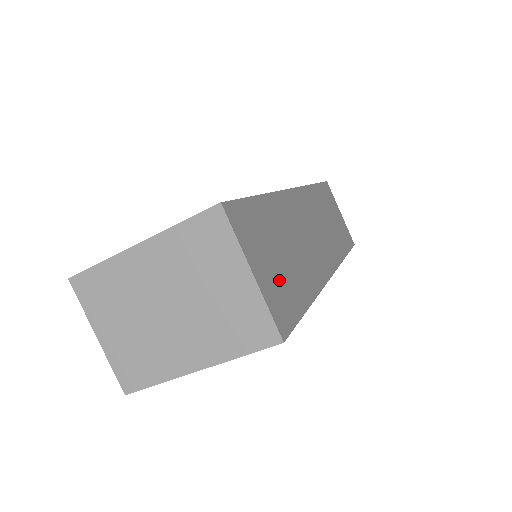
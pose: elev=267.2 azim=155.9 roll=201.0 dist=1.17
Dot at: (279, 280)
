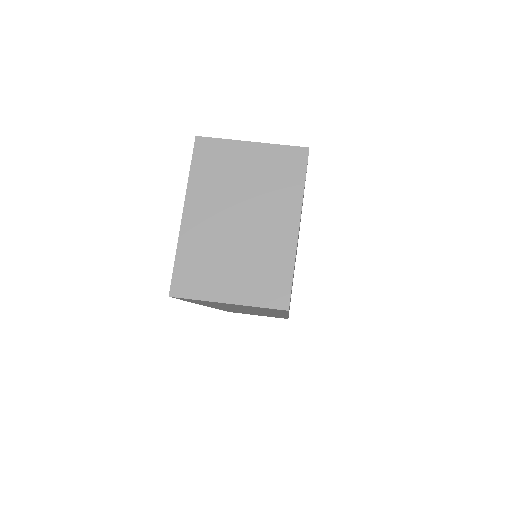
Dot at: occluded
